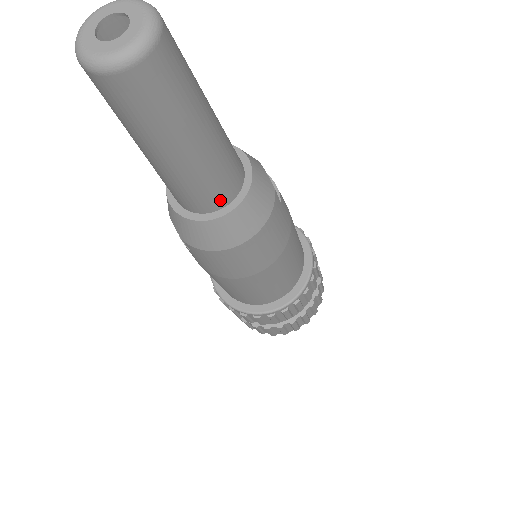
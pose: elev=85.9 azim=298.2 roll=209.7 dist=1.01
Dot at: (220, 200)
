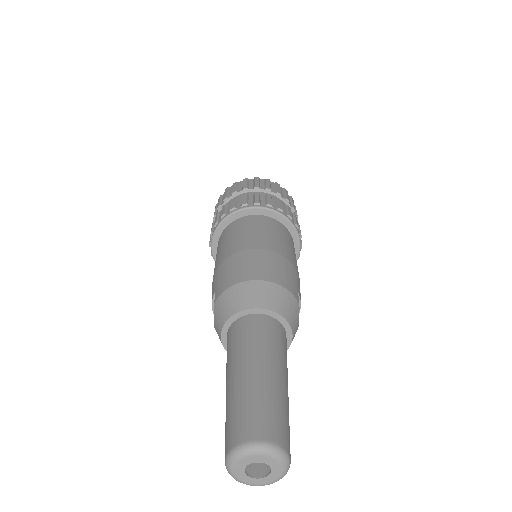
Dot at: occluded
